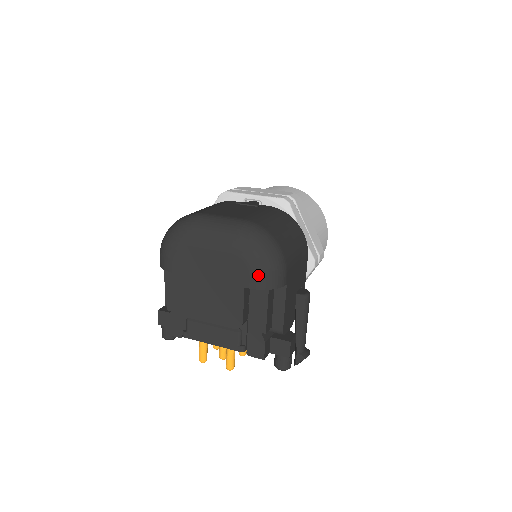
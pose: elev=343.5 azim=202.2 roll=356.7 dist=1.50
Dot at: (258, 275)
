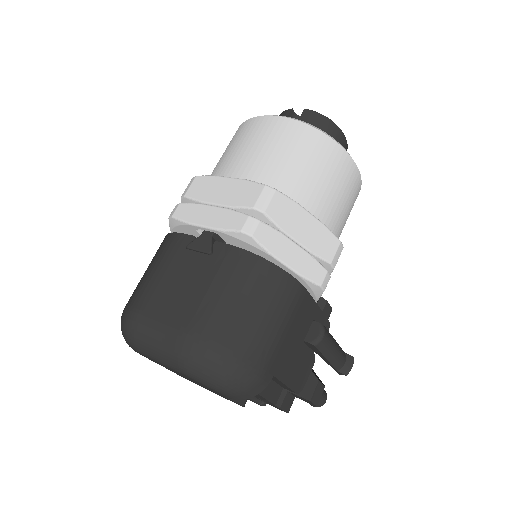
Dot at: (227, 395)
